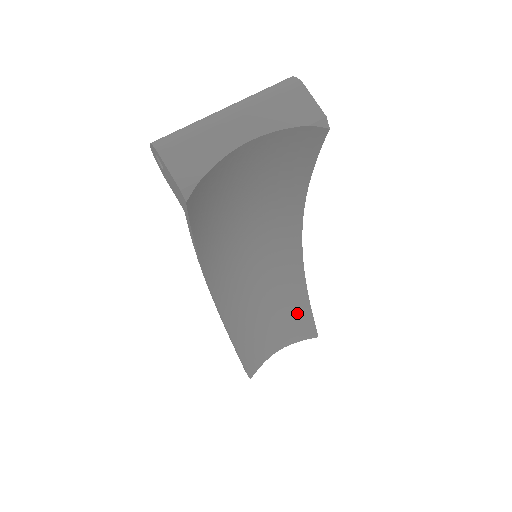
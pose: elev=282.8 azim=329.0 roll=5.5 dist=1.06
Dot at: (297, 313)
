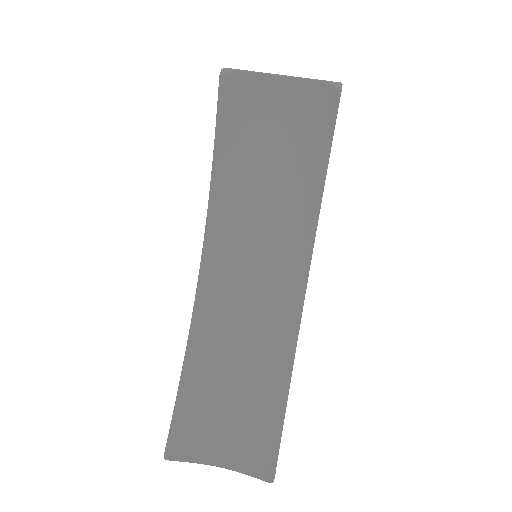
Dot at: (267, 417)
